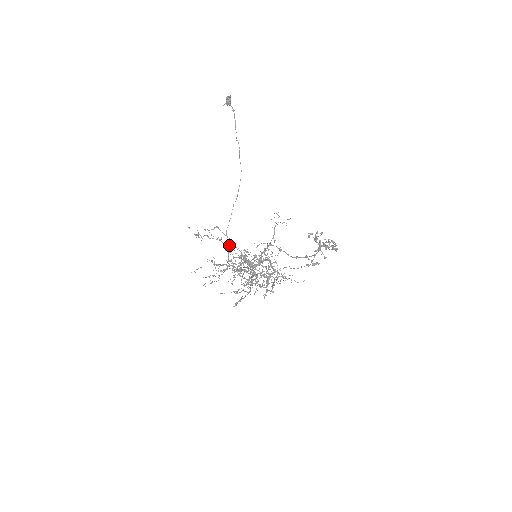
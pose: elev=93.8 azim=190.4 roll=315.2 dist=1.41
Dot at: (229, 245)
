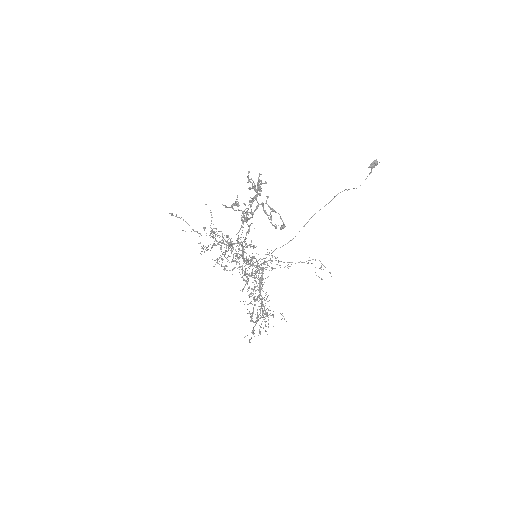
Dot at: occluded
